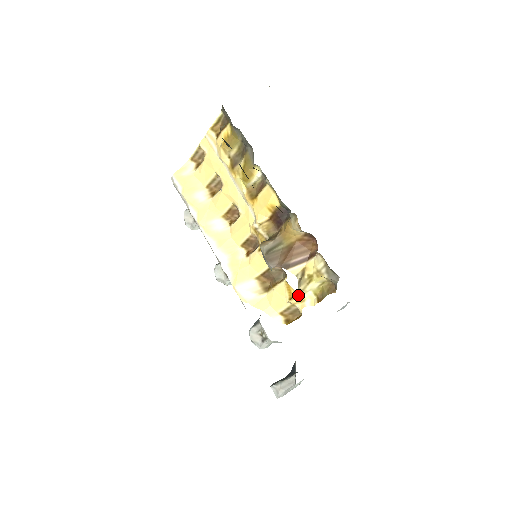
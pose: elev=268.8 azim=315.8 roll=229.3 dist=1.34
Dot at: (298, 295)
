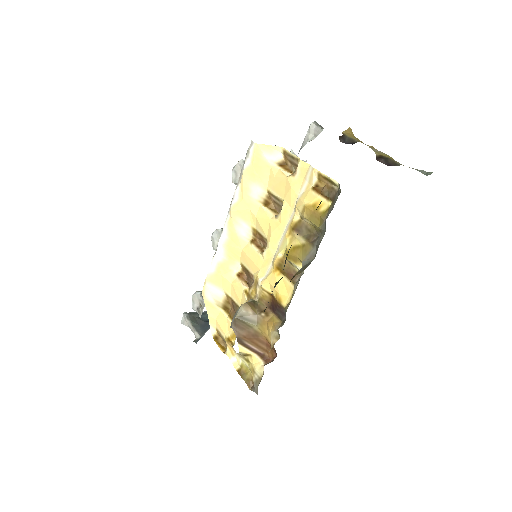
Dot at: occluded
